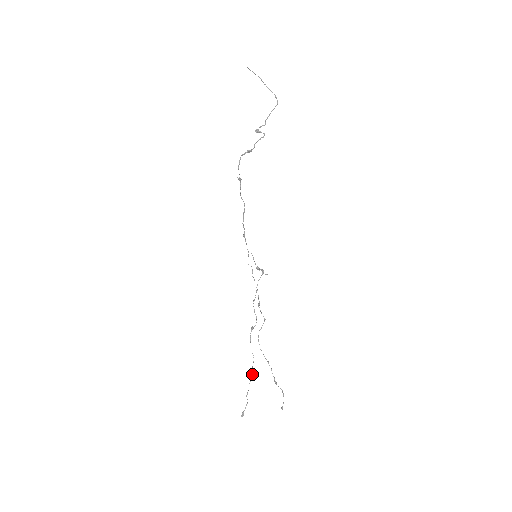
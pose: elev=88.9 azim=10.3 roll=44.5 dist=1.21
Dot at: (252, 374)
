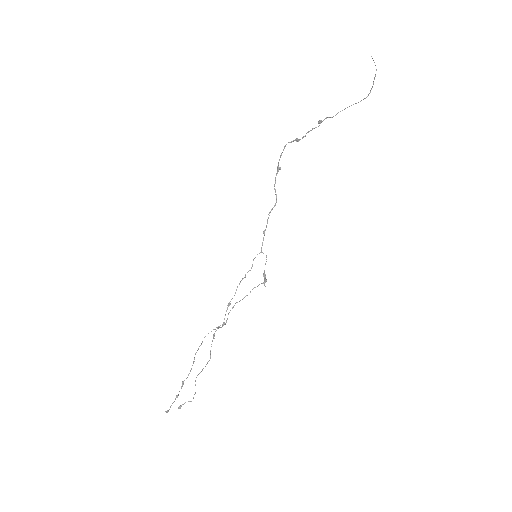
Dot at: (199, 373)
